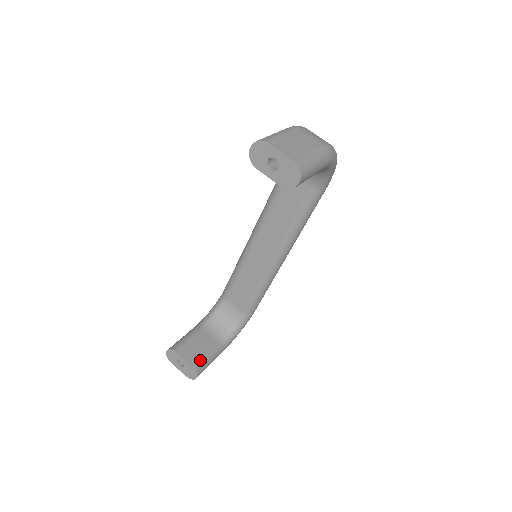
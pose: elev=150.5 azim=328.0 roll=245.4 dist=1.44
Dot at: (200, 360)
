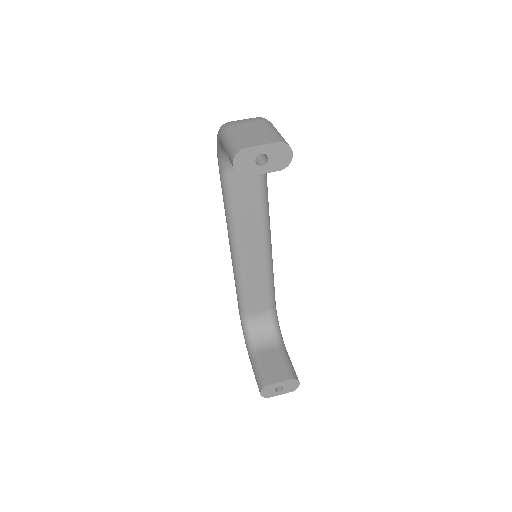
Dot at: (288, 370)
